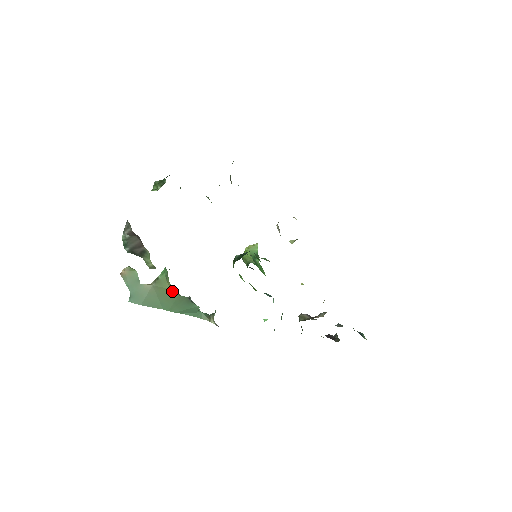
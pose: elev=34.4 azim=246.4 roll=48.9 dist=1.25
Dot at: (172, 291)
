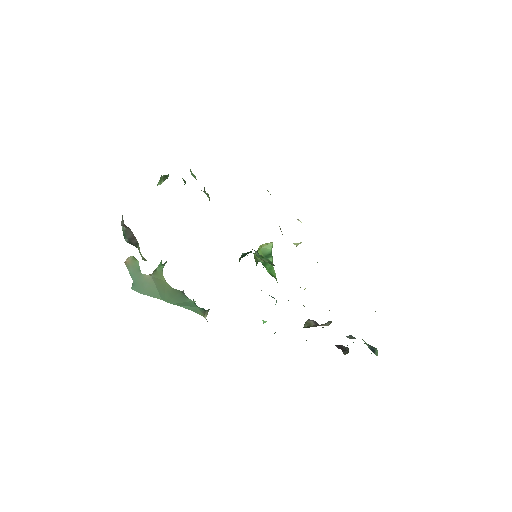
Dot at: (167, 283)
